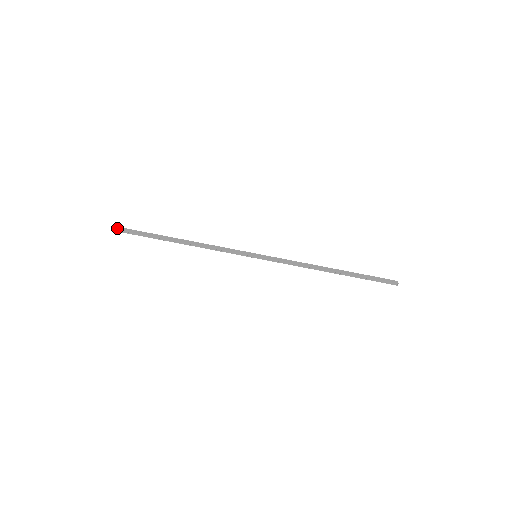
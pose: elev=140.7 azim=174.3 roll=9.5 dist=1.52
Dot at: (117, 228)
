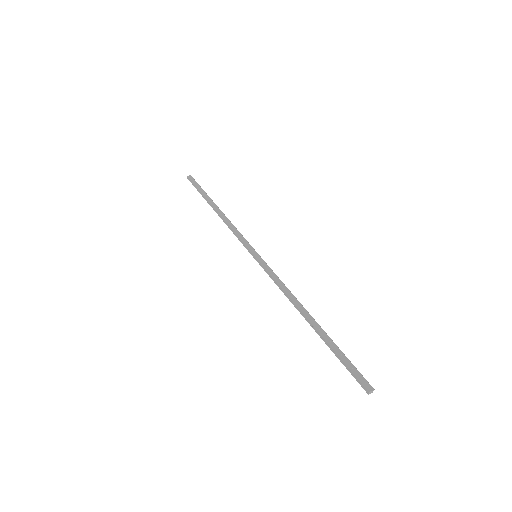
Dot at: (191, 178)
